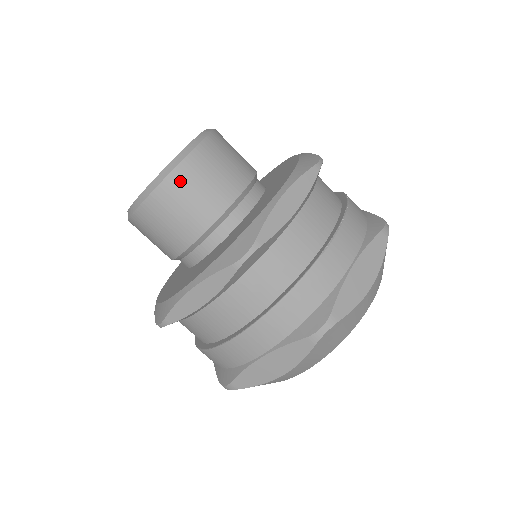
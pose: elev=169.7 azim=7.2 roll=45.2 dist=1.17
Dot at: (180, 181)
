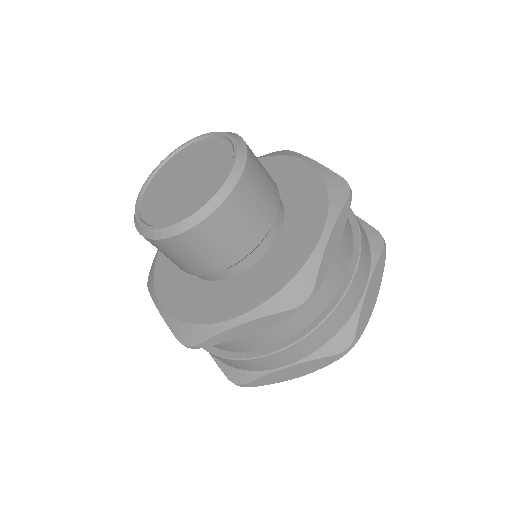
Dot at: (227, 214)
